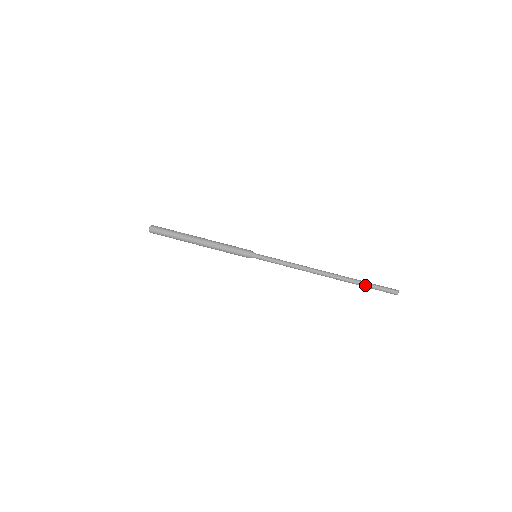
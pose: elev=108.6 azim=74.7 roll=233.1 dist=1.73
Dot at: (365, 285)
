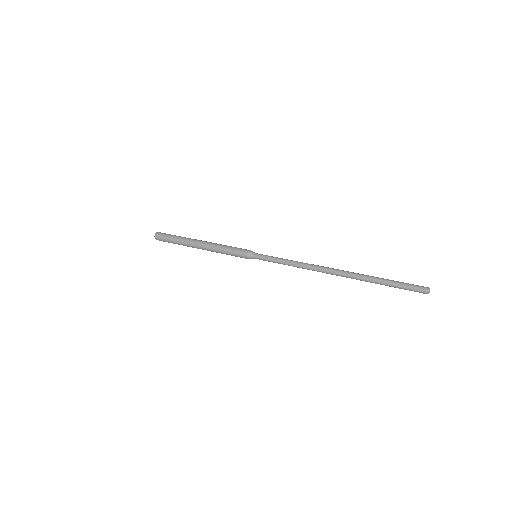
Dot at: (383, 281)
